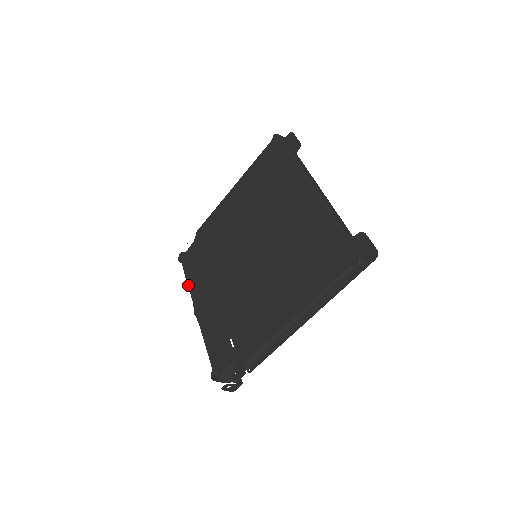
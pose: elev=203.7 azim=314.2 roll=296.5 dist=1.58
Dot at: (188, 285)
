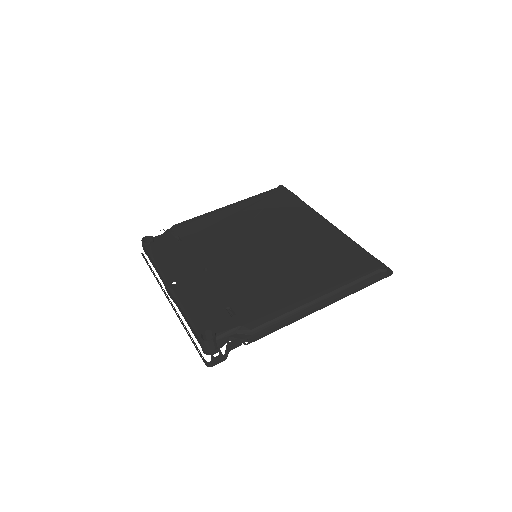
Dot at: (157, 262)
